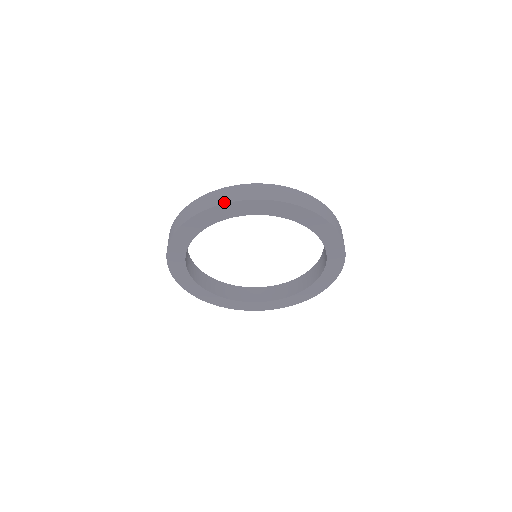
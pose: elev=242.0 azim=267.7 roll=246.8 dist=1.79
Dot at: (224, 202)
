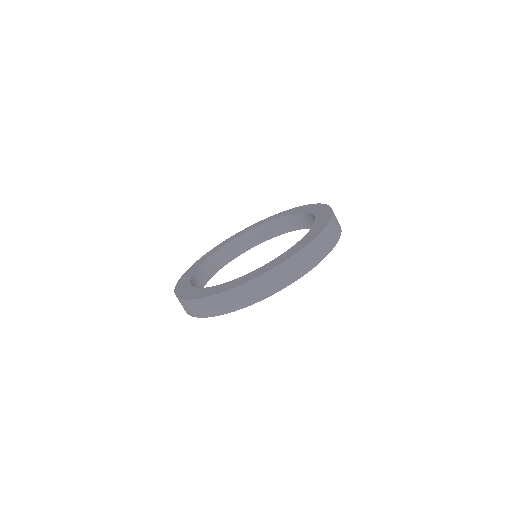
Dot at: (186, 312)
